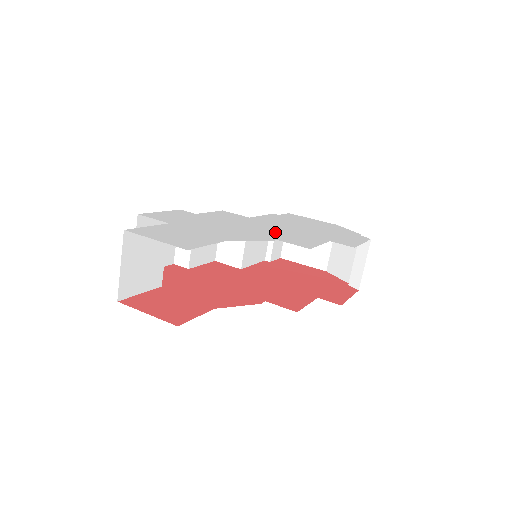
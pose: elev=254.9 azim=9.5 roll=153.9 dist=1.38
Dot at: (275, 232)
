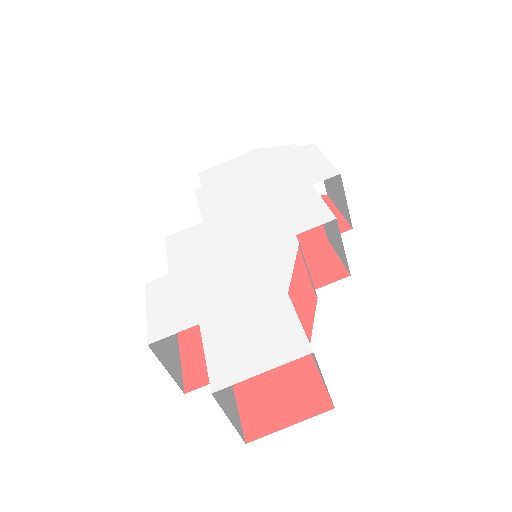
Dot at: (267, 223)
